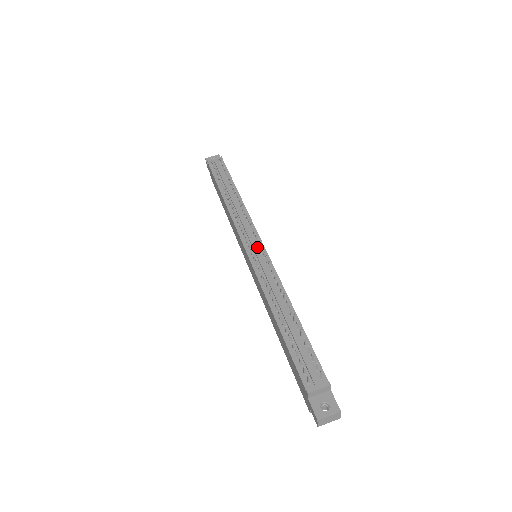
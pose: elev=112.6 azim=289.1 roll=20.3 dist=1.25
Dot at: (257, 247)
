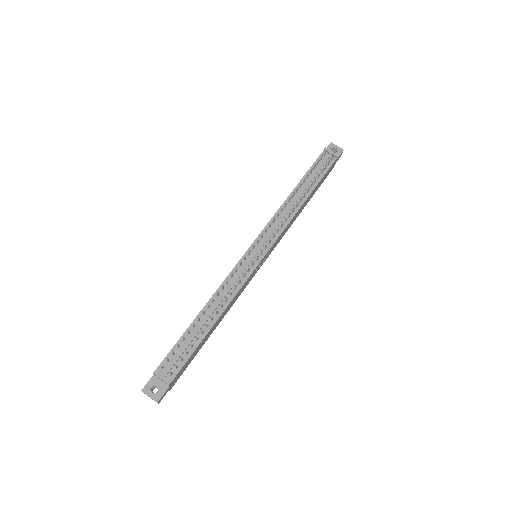
Dot at: (259, 253)
